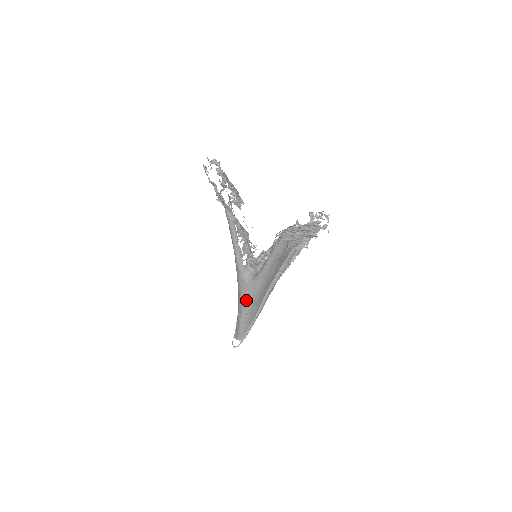
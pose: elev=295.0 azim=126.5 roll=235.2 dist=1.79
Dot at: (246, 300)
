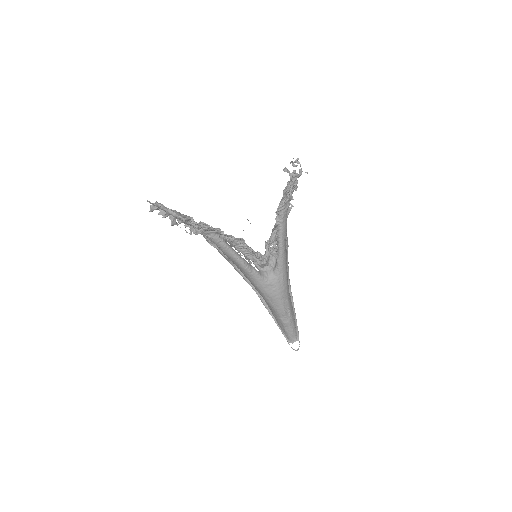
Dot at: (282, 299)
